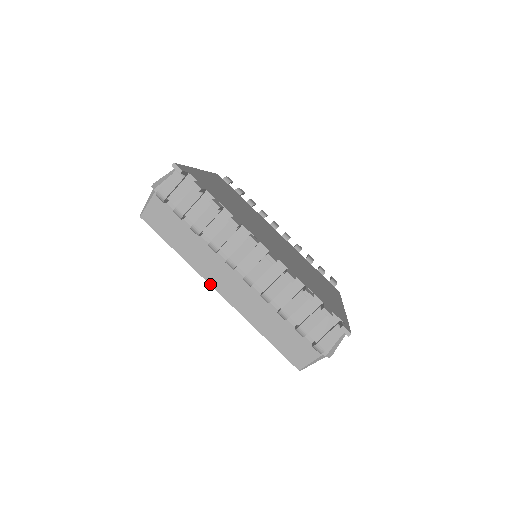
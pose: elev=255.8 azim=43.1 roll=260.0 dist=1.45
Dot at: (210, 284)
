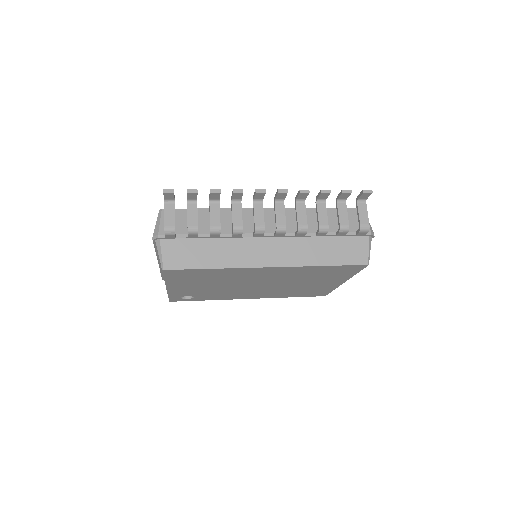
Dot at: (257, 267)
